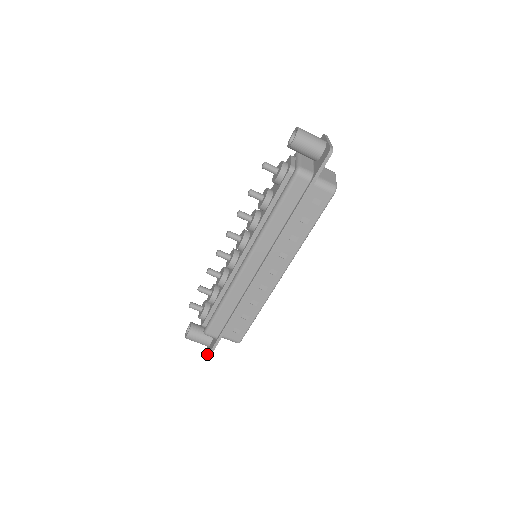
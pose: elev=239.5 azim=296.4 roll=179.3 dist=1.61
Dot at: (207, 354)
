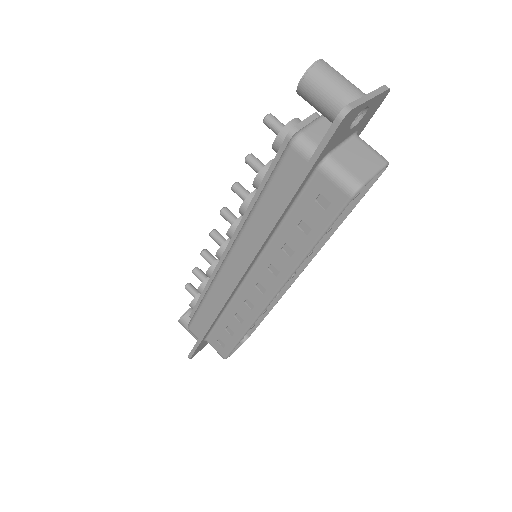
Dot at: occluded
